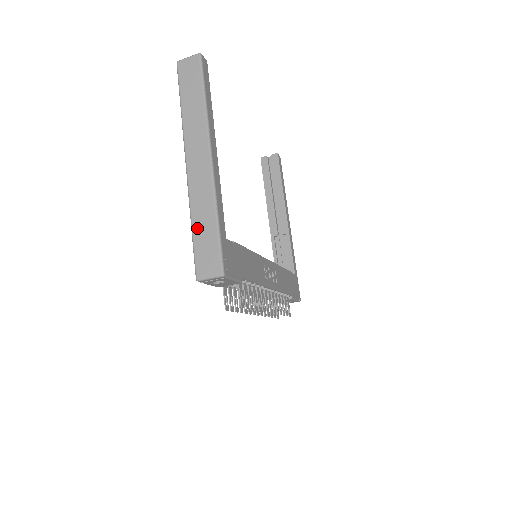
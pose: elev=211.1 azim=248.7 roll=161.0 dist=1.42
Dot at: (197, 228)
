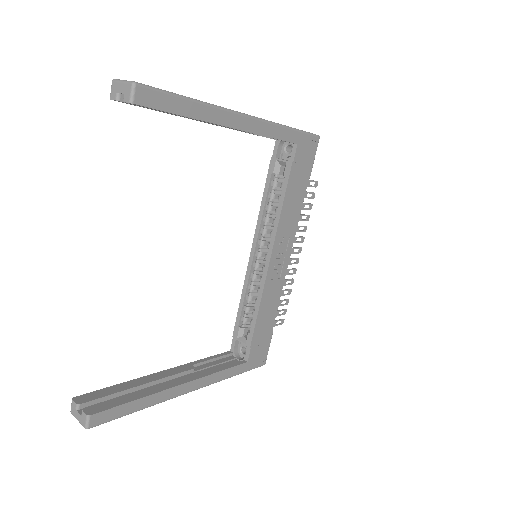
Dot at: occluded
